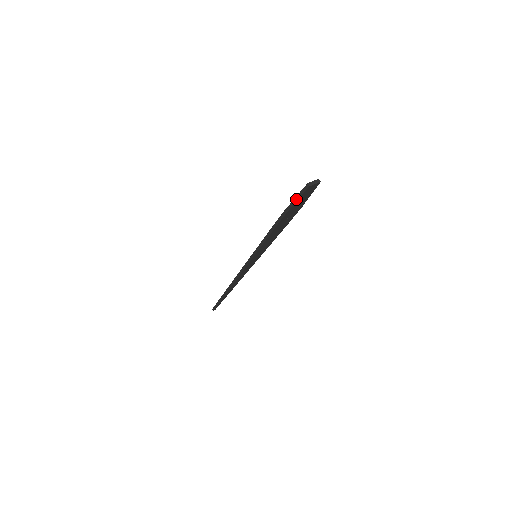
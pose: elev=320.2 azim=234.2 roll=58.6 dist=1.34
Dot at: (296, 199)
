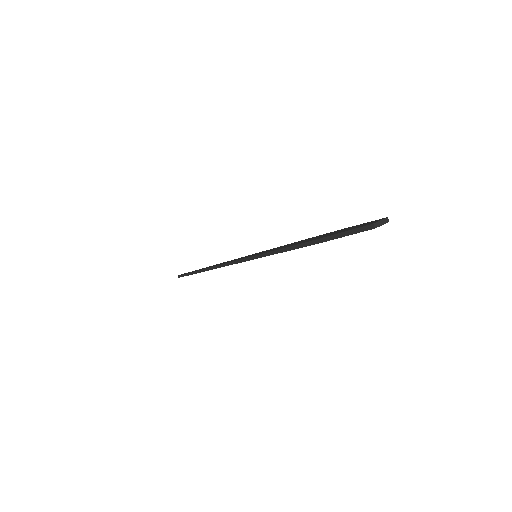
Dot at: (347, 233)
